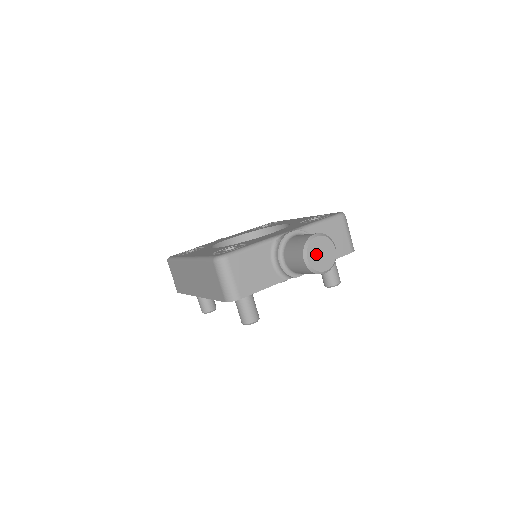
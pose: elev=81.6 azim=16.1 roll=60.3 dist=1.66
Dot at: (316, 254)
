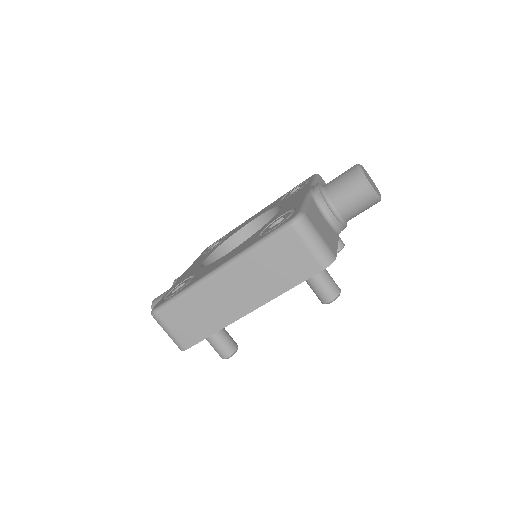
Dot at: (370, 181)
